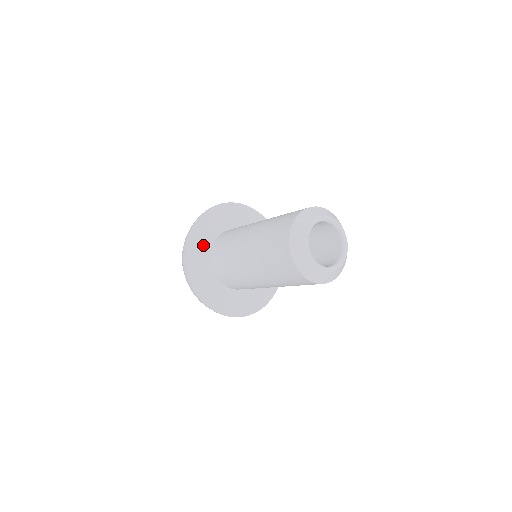
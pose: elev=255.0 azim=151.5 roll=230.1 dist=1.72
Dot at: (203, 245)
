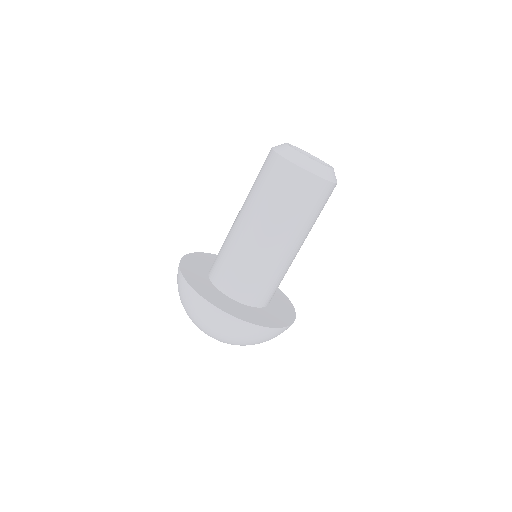
Dot at: (198, 270)
